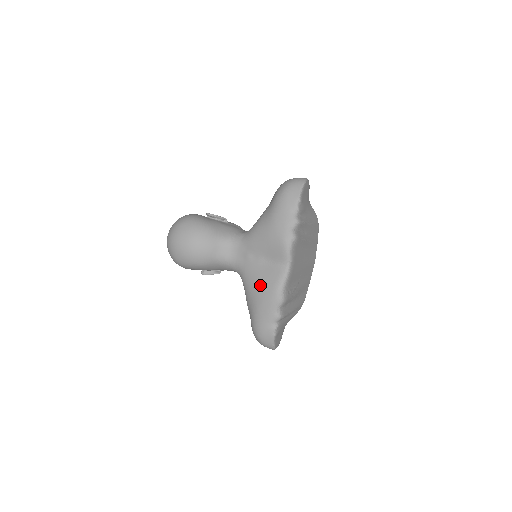
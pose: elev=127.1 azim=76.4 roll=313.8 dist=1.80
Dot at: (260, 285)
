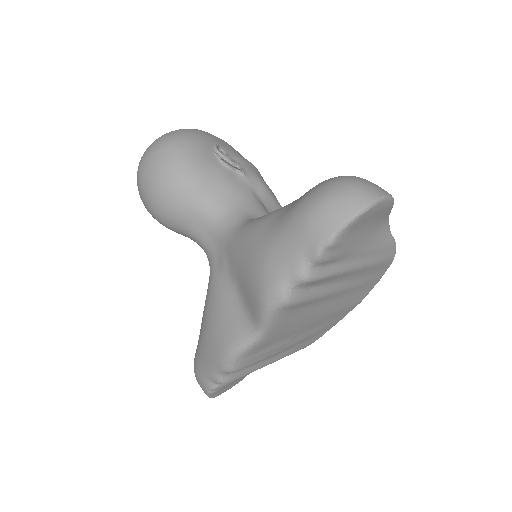
Dot at: (213, 323)
